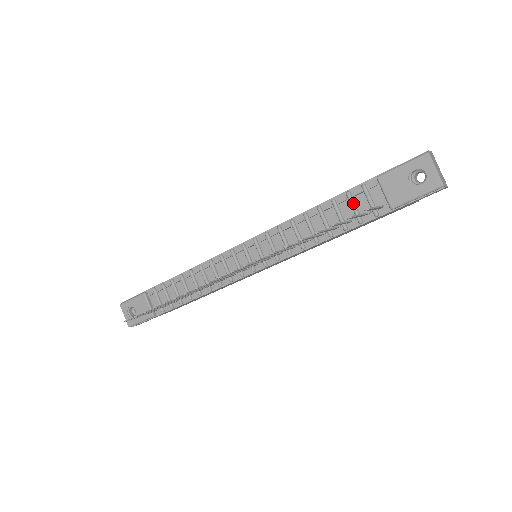
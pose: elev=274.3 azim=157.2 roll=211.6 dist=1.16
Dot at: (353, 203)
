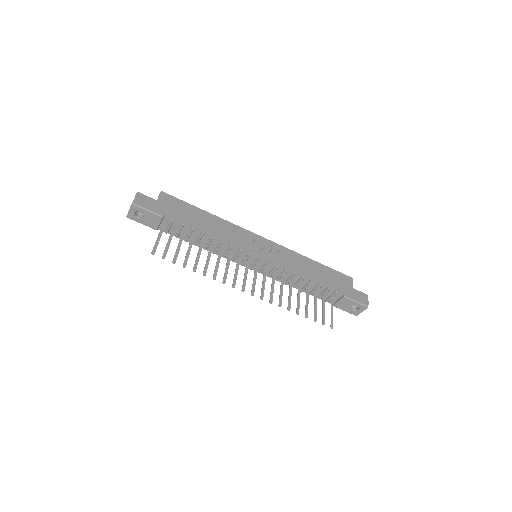
Dot at: (325, 293)
